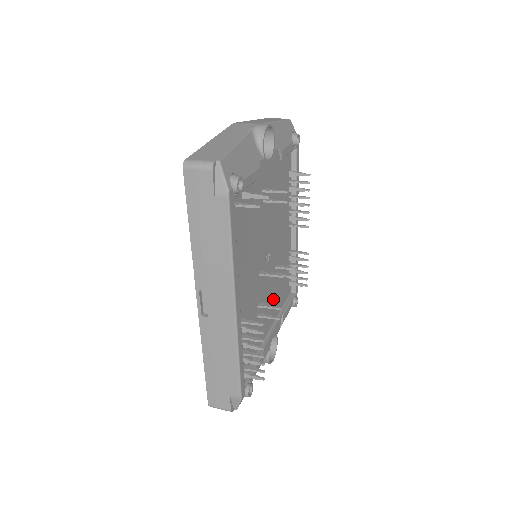
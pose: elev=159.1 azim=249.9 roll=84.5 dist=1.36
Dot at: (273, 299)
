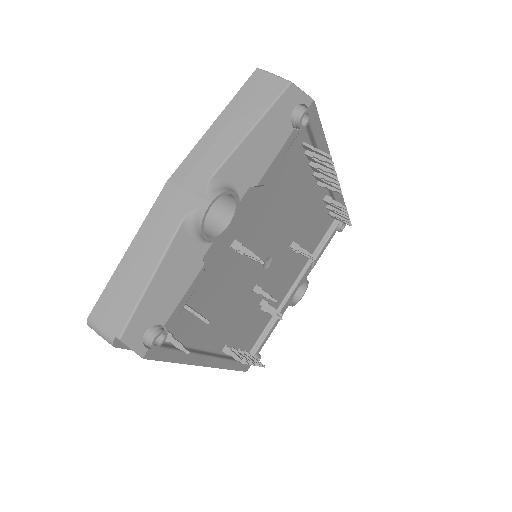
Dot at: (293, 265)
